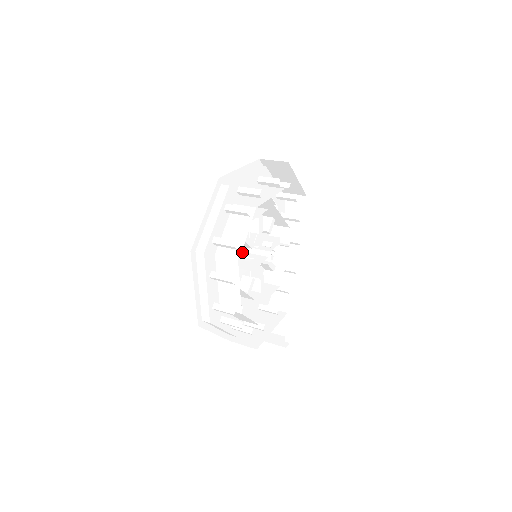
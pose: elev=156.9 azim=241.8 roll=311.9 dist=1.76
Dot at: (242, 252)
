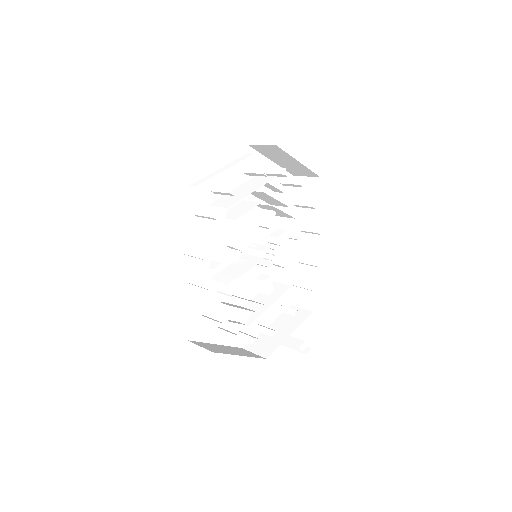
Dot at: (235, 254)
